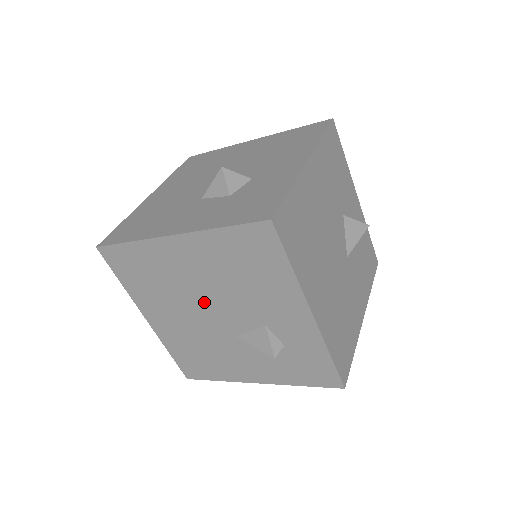
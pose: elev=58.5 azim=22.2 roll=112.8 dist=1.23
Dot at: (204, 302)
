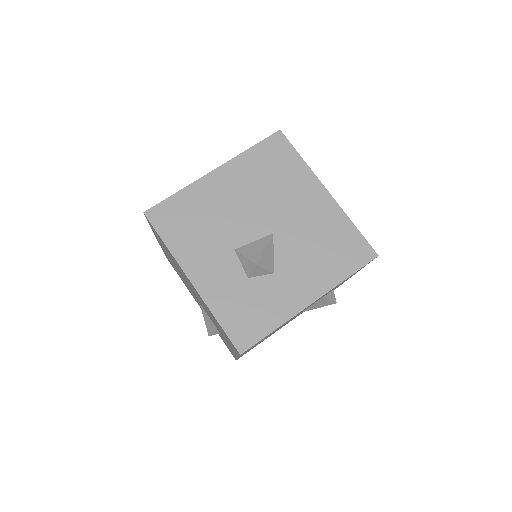
Dot at: occluded
